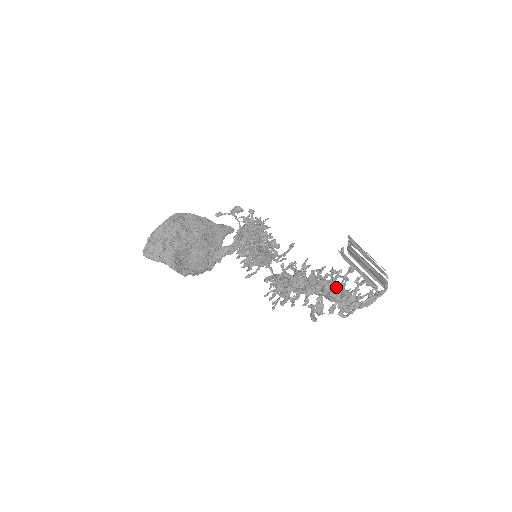
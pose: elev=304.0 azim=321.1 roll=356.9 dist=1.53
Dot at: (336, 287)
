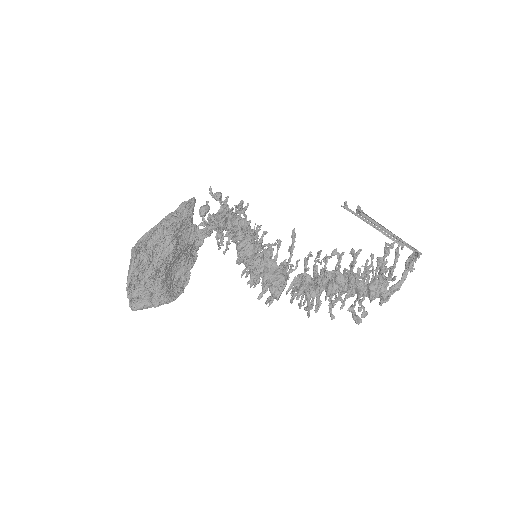
Dot at: (373, 289)
